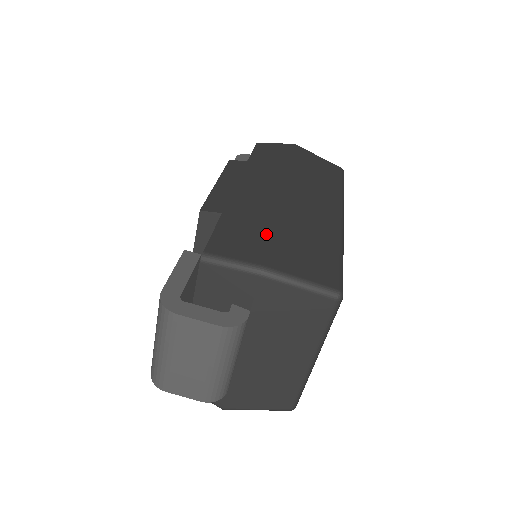
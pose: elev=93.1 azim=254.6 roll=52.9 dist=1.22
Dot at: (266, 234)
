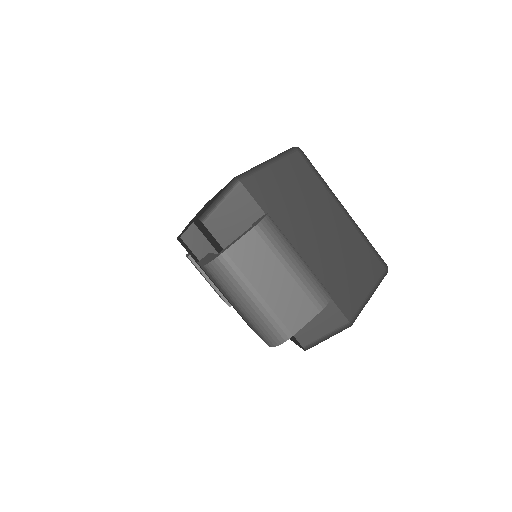
Dot at: (224, 187)
